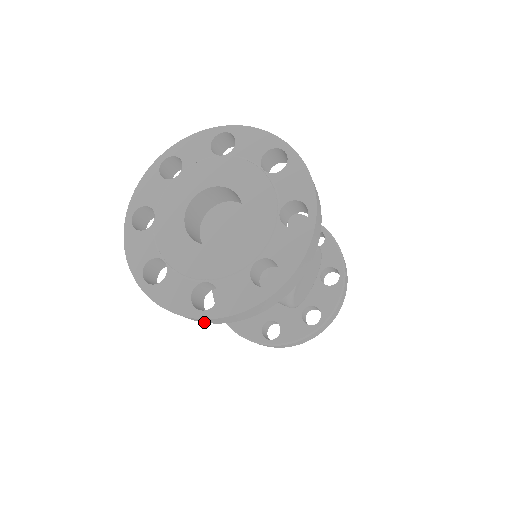
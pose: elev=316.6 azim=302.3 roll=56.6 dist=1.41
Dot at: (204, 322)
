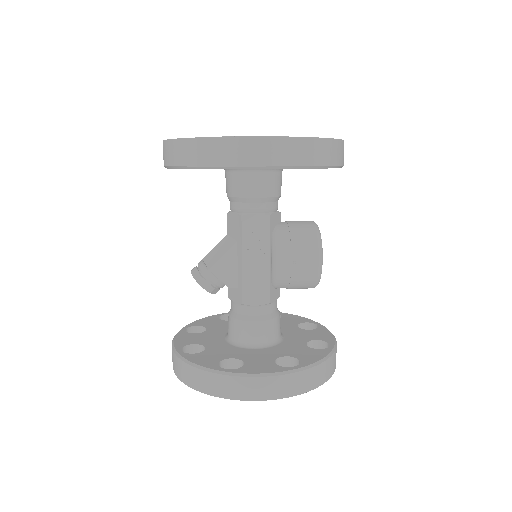
Dot at: (294, 164)
